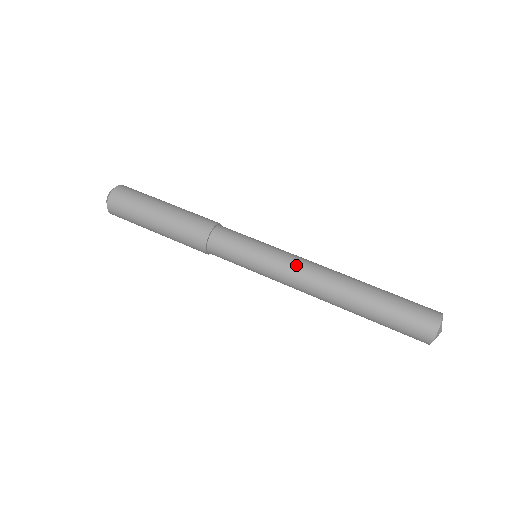
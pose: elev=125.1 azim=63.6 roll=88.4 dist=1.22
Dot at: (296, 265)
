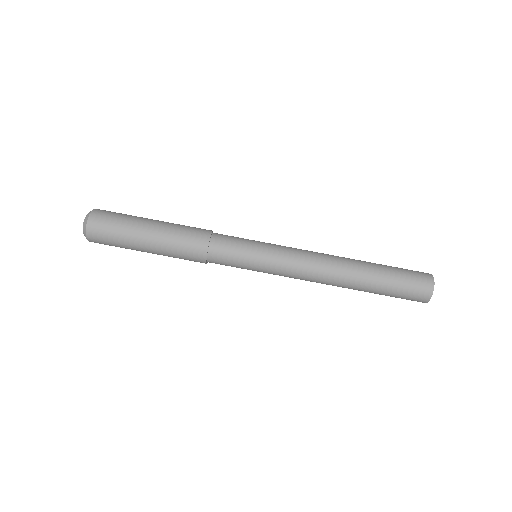
Dot at: (300, 260)
